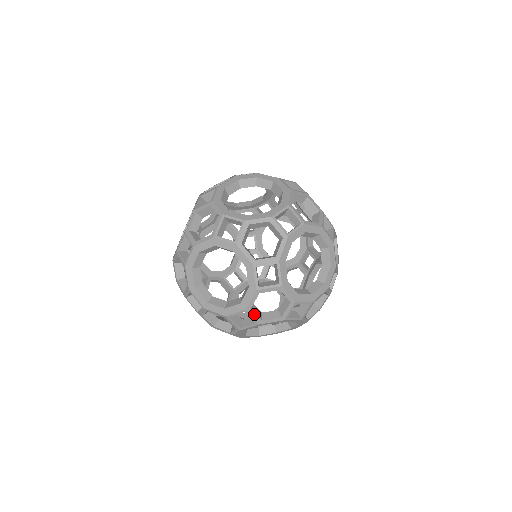
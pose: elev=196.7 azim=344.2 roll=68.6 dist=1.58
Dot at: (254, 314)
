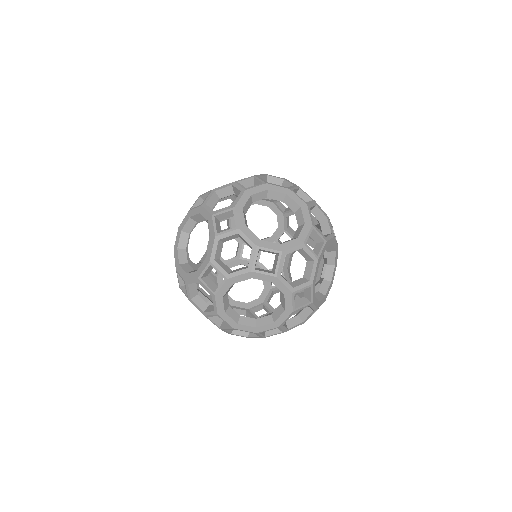
Dot at: (282, 263)
